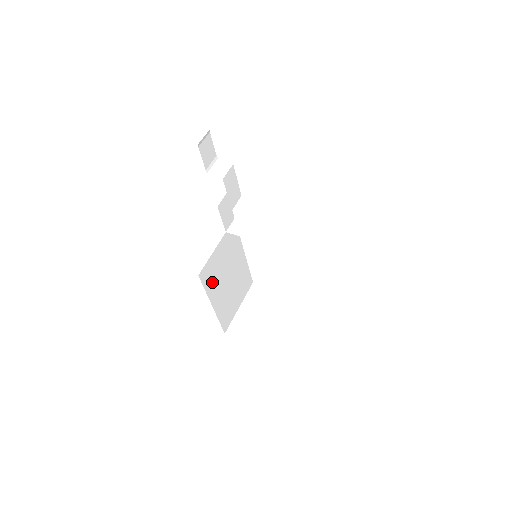
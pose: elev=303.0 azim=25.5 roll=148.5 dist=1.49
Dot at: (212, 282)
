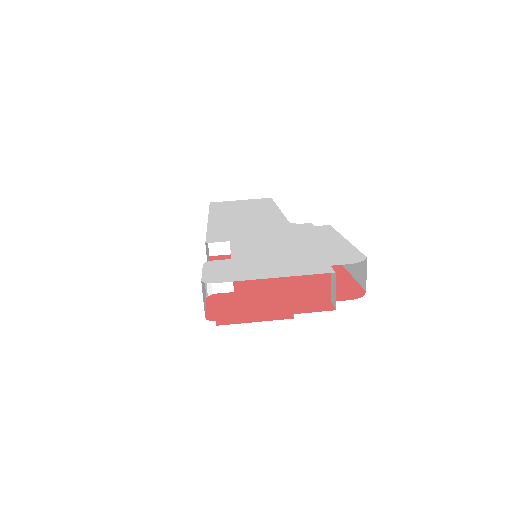
Dot at: occluded
